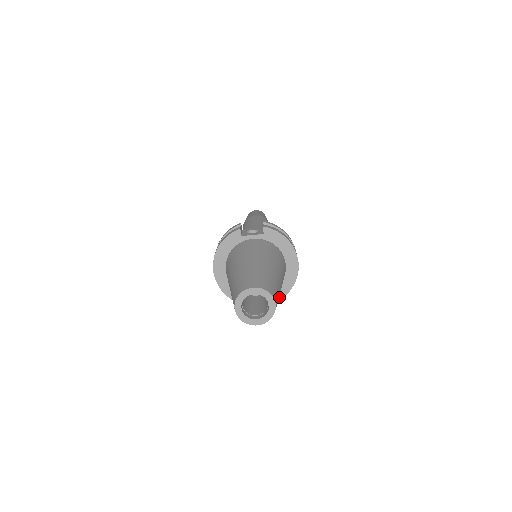
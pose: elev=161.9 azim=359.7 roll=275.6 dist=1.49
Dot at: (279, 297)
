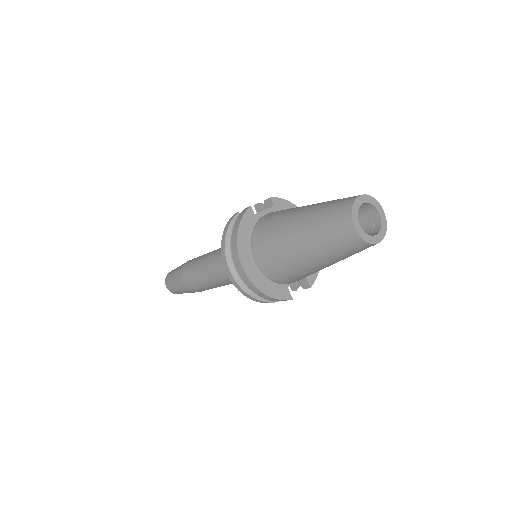
Dot at: (314, 276)
